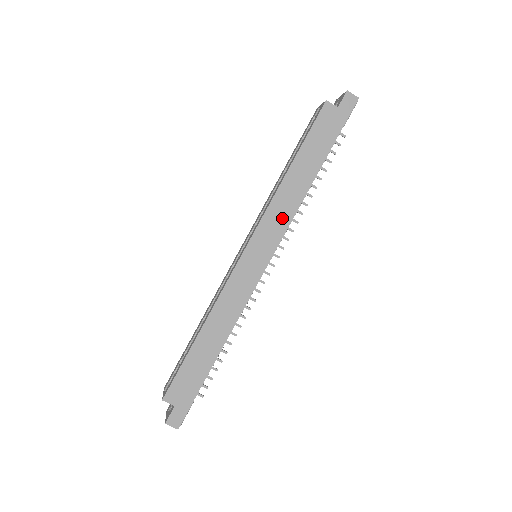
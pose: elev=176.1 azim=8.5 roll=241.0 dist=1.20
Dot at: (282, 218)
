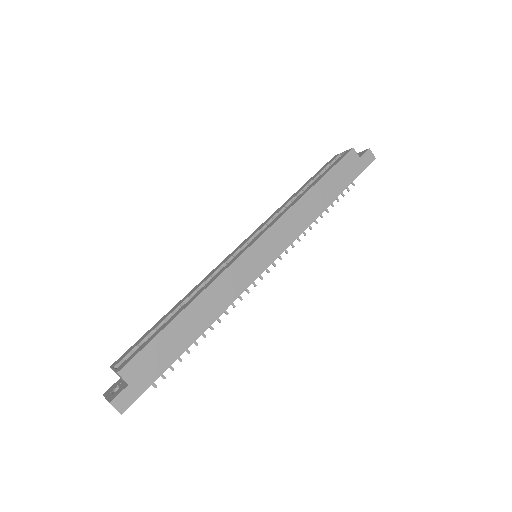
Dot at: (294, 228)
